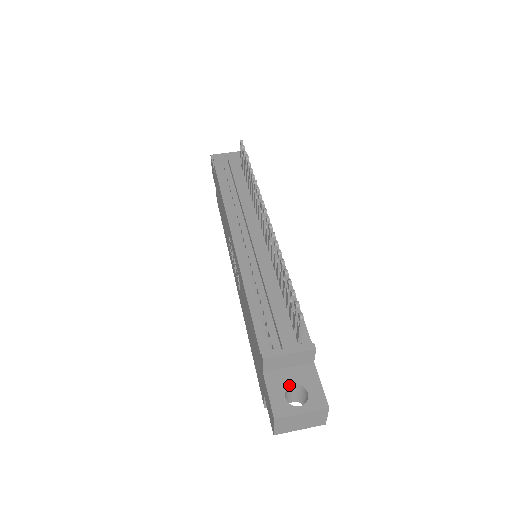
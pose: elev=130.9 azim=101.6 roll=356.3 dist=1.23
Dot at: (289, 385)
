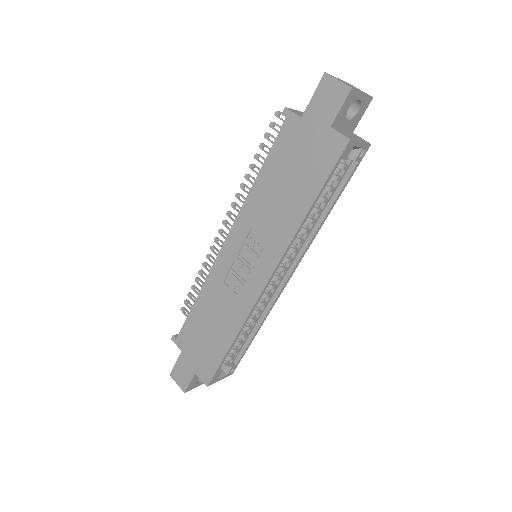
Dot at: occluded
